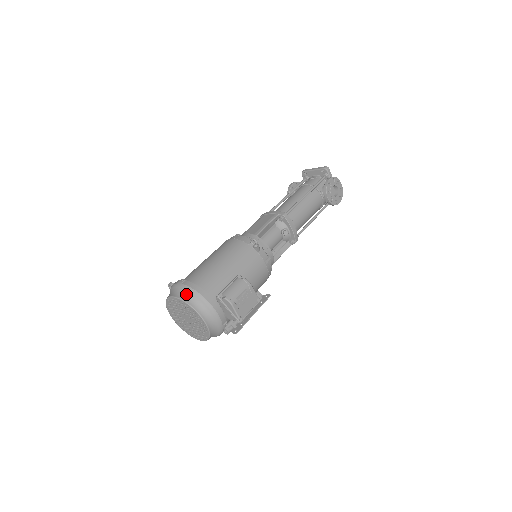
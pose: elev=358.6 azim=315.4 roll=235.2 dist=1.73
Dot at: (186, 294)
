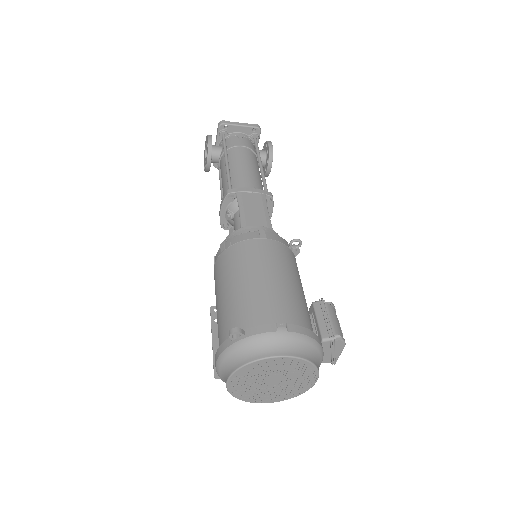
Dot at: (302, 347)
